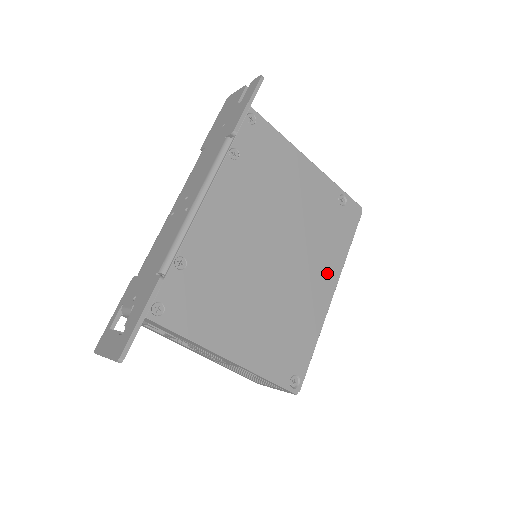
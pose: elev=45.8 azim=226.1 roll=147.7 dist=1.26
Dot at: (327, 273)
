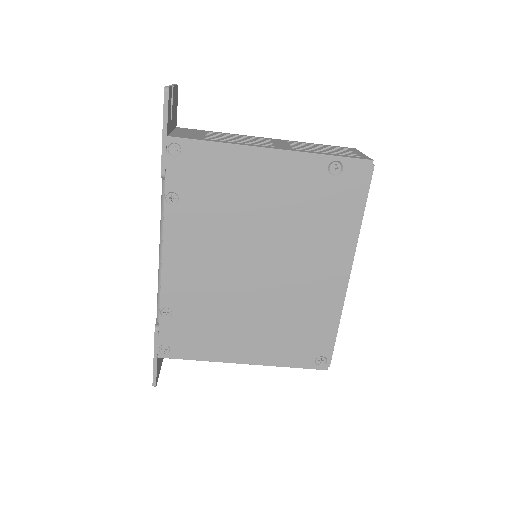
Dot at: (334, 258)
